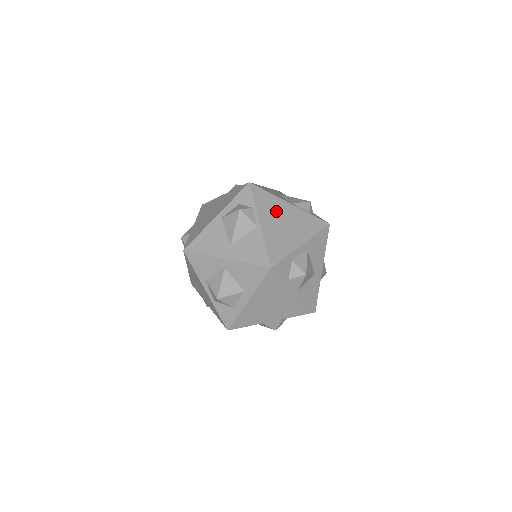
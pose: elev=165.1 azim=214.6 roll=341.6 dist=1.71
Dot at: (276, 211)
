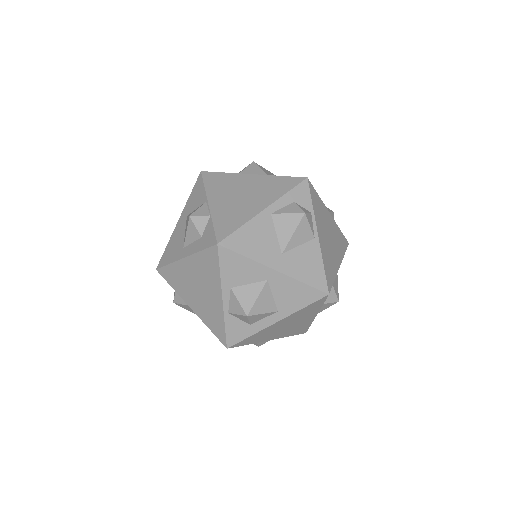
Dot at: (324, 221)
